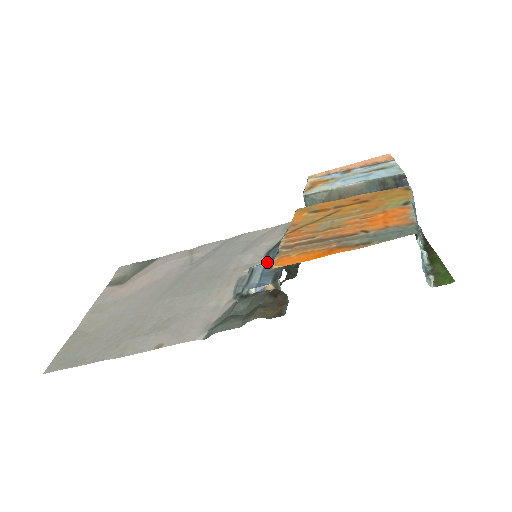
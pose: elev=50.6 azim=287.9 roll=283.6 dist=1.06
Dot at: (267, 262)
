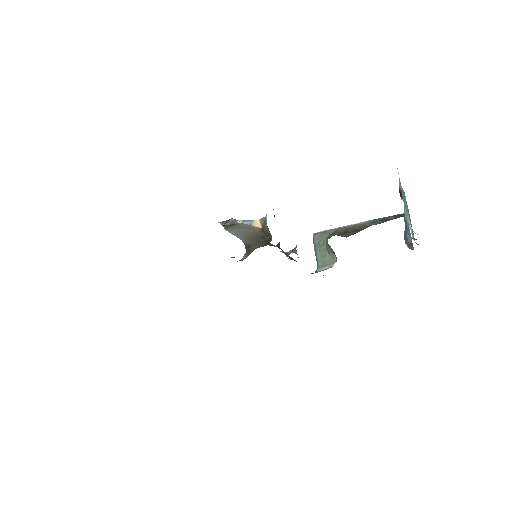
Dot at: occluded
